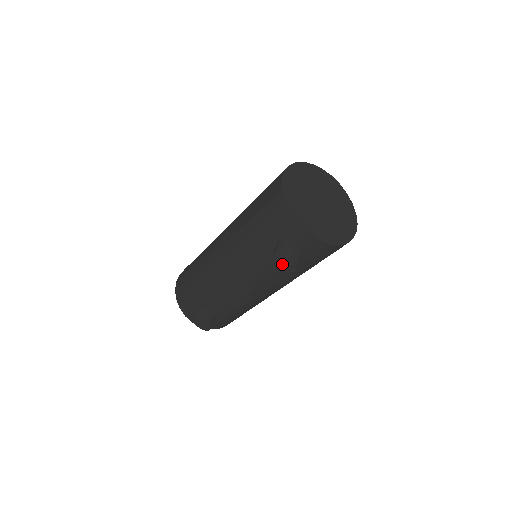
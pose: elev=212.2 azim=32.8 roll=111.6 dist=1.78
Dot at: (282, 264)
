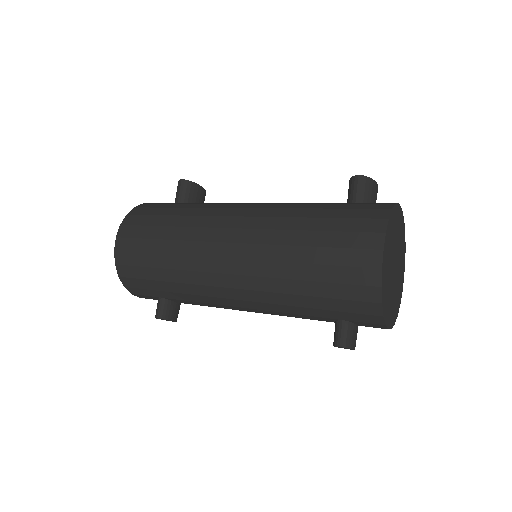
Dot at: (340, 347)
